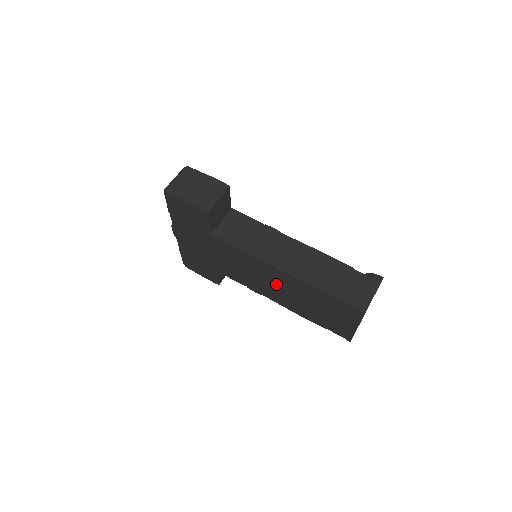
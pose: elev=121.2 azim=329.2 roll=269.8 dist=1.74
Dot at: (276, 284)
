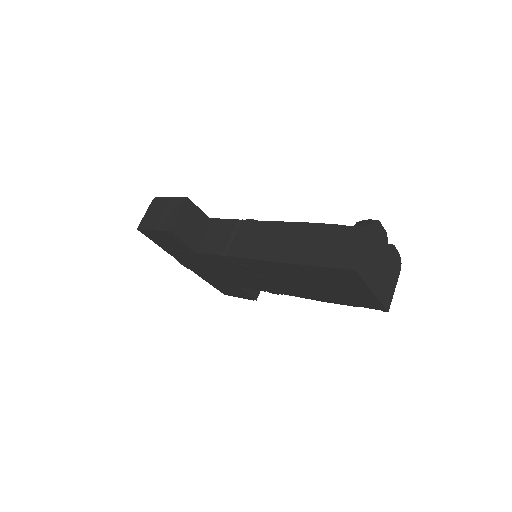
Dot at: (276, 277)
